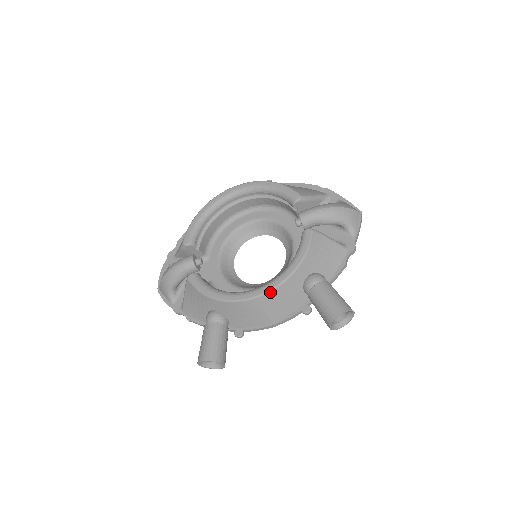
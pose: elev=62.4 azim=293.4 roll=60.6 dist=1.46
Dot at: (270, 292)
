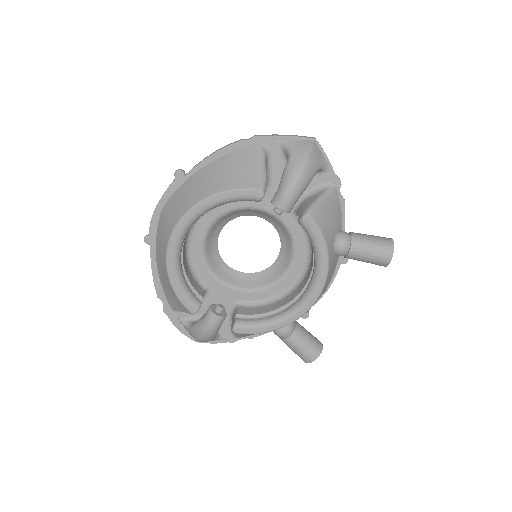
Dot at: occluded
